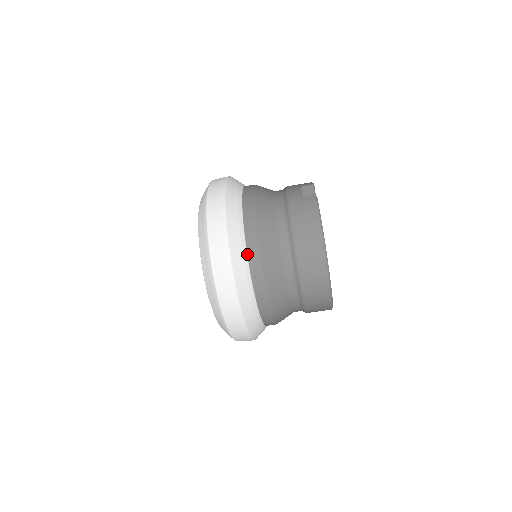
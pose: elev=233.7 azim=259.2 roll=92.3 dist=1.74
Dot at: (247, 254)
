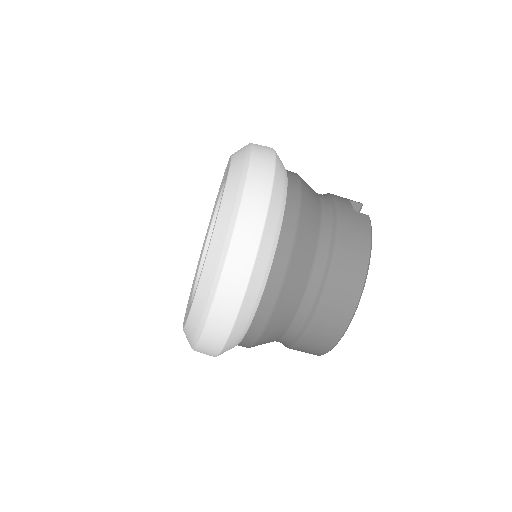
Dot at: (277, 245)
